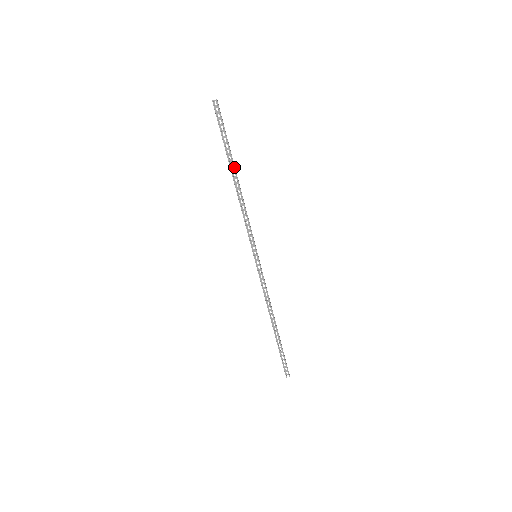
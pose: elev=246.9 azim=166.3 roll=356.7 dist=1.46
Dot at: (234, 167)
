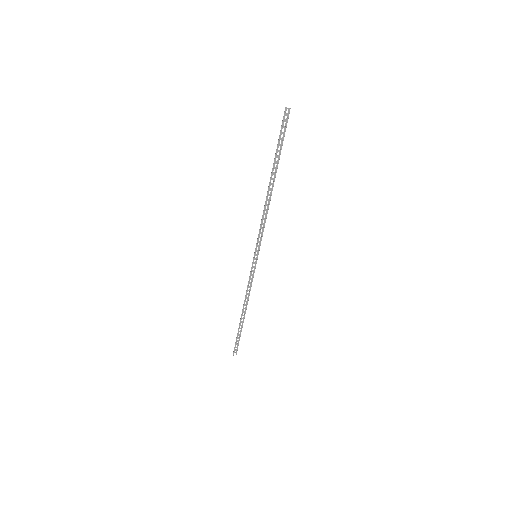
Dot at: (275, 176)
